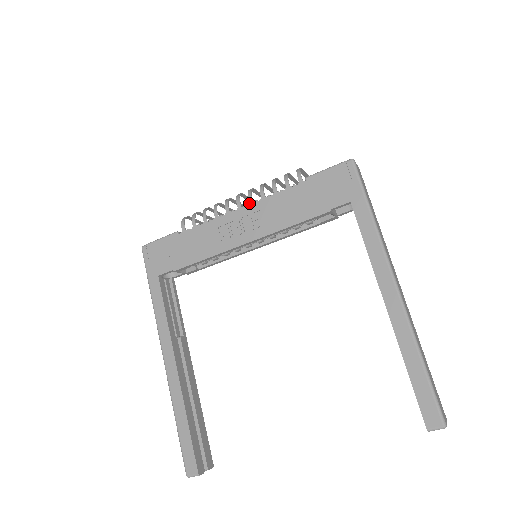
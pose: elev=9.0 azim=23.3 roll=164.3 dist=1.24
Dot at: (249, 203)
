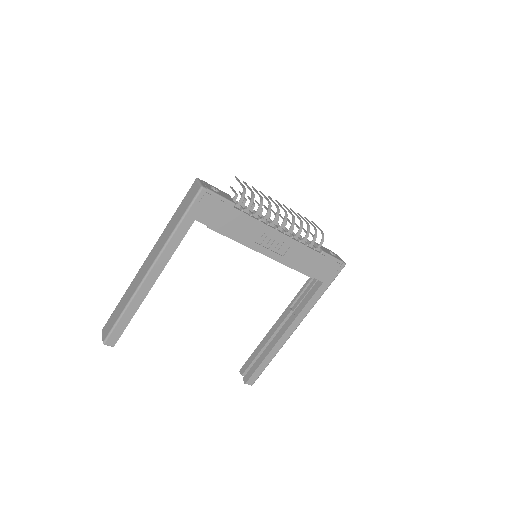
Dot at: (288, 231)
